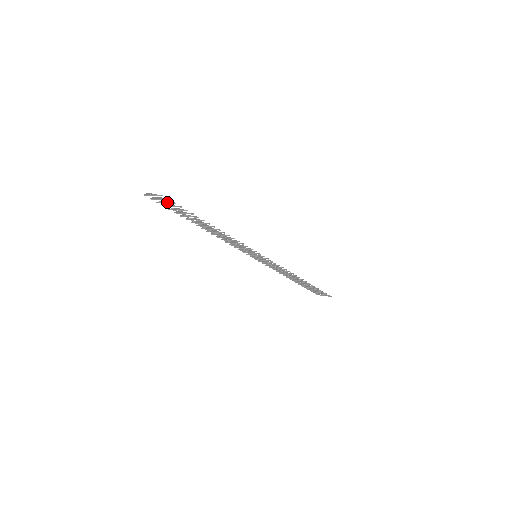
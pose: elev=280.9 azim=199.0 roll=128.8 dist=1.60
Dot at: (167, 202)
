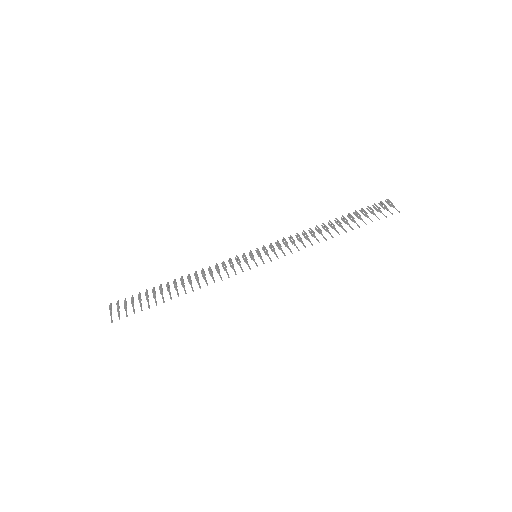
Dot at: (125, 310)
